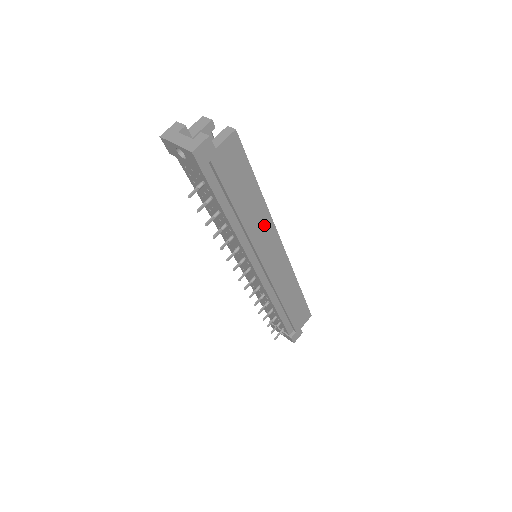
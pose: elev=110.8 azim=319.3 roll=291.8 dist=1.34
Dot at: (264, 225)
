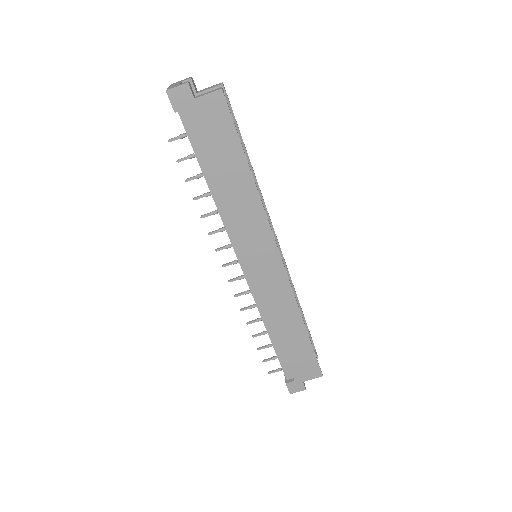
Dot at: (253, 214)
